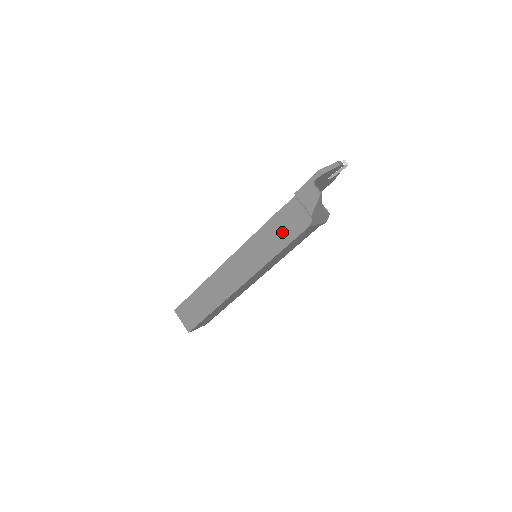
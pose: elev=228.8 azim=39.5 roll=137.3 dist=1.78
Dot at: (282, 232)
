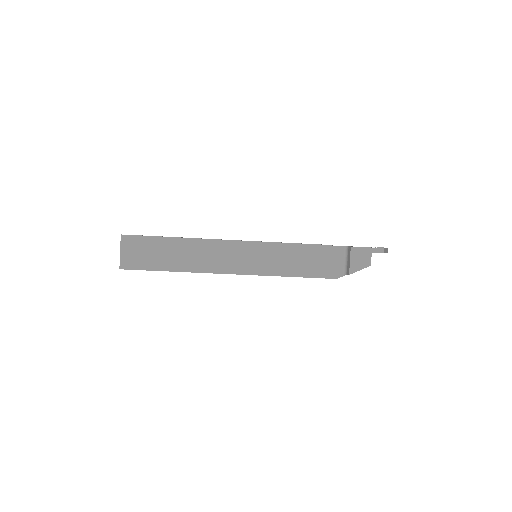
Dot at: (310, 263)
